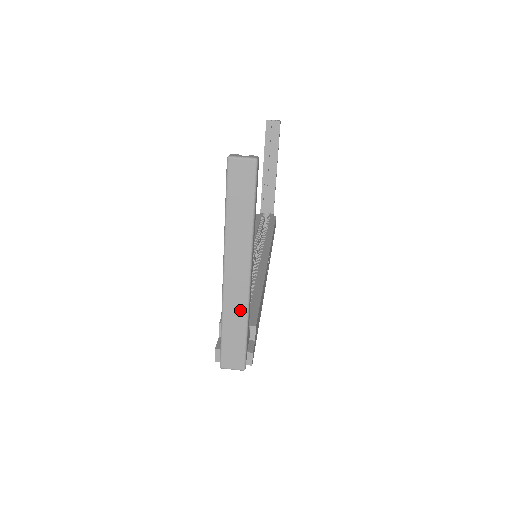
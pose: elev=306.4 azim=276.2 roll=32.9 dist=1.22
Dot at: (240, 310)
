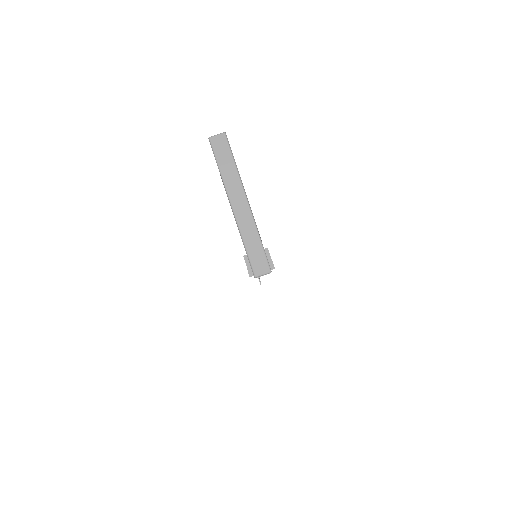
Dot at: (251, 228)
